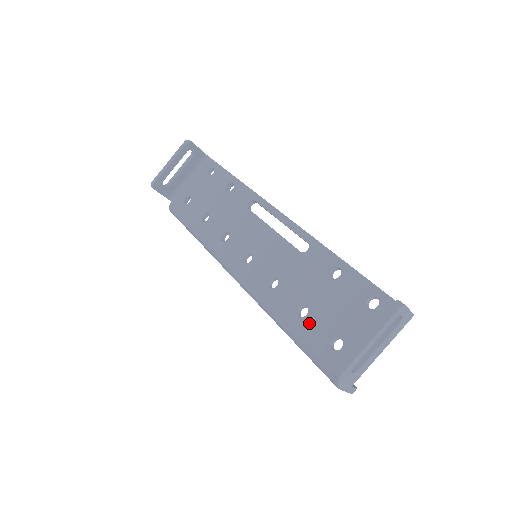
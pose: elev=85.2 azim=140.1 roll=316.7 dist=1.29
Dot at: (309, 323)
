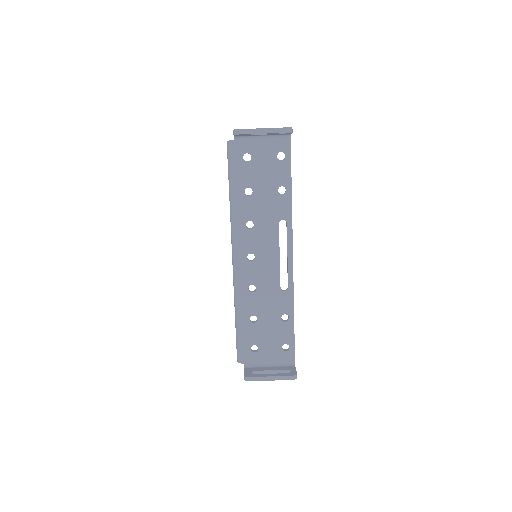
Dot at: (251, 328)
